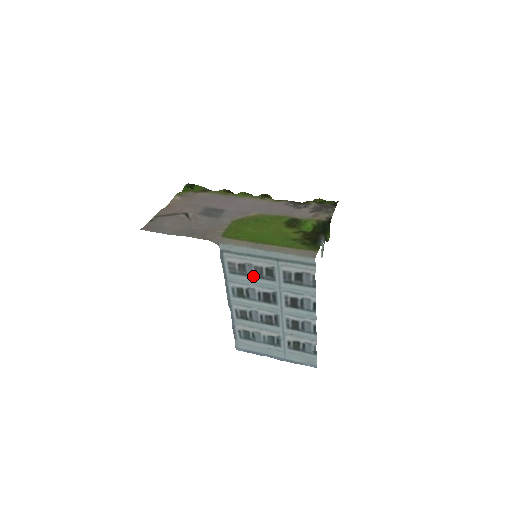
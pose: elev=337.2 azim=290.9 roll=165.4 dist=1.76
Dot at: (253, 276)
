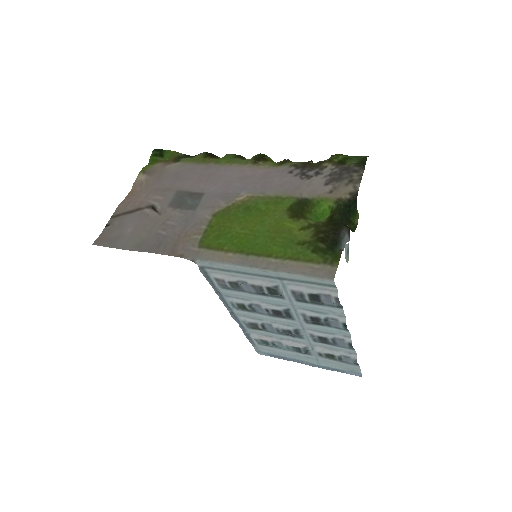
Dot at: (253, 292)
